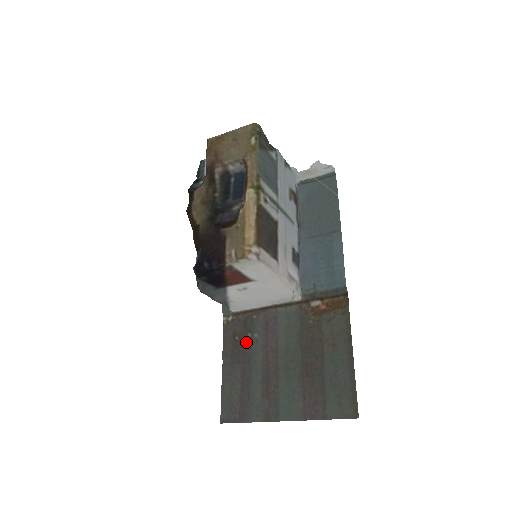
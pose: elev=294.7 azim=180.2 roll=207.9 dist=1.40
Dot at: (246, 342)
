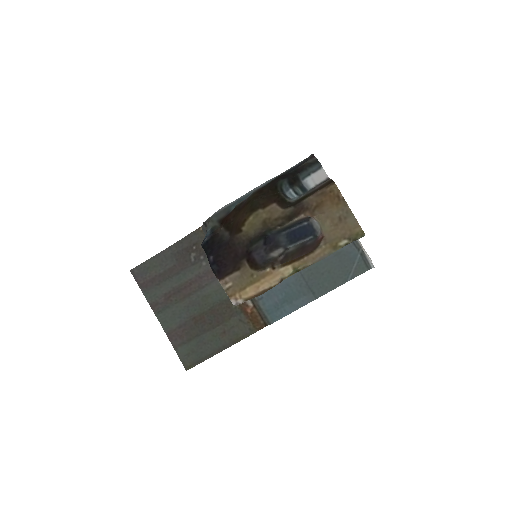
Dot at: (195, 258)
